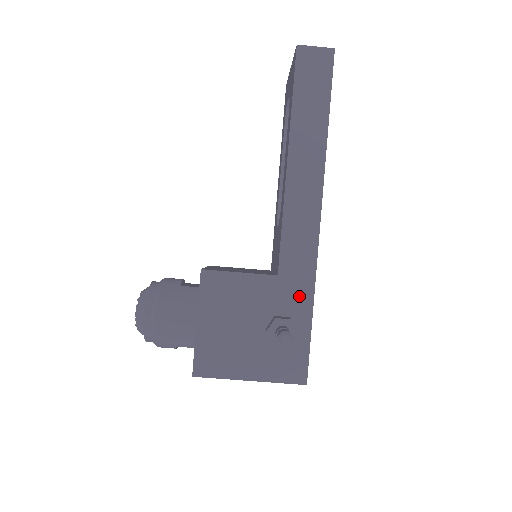
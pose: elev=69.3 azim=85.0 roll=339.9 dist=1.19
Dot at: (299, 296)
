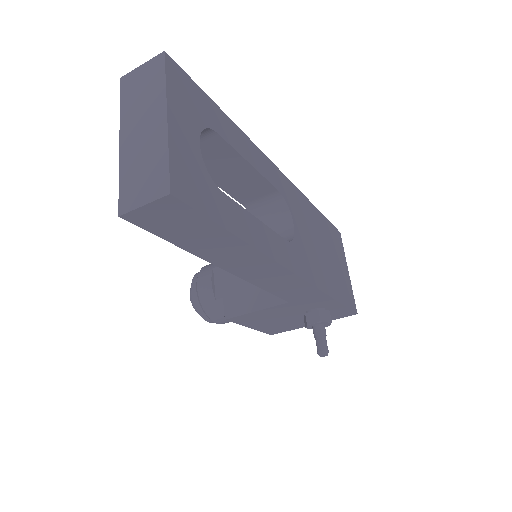
Dot at: (317, 301)
